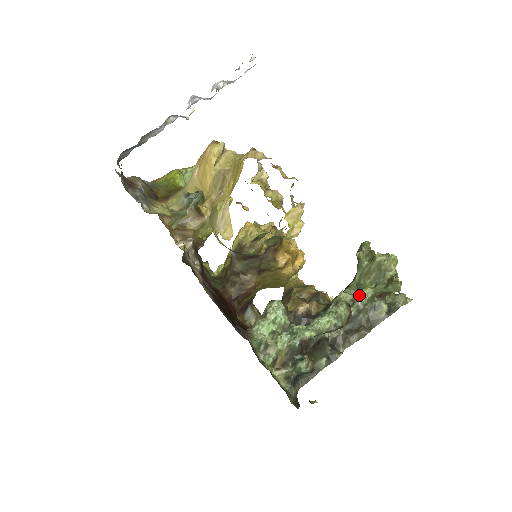
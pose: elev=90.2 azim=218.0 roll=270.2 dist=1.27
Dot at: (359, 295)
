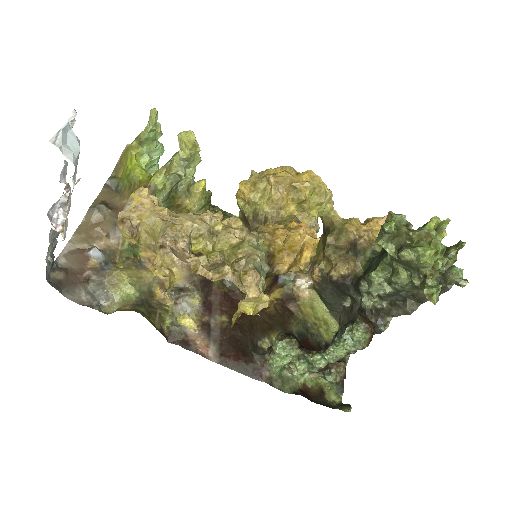
Dot at: (392, 281)
